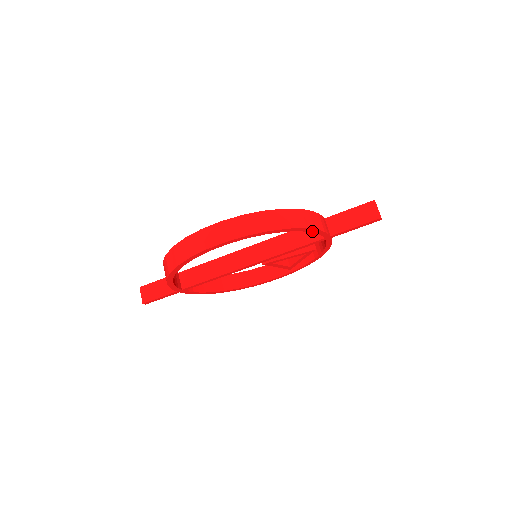
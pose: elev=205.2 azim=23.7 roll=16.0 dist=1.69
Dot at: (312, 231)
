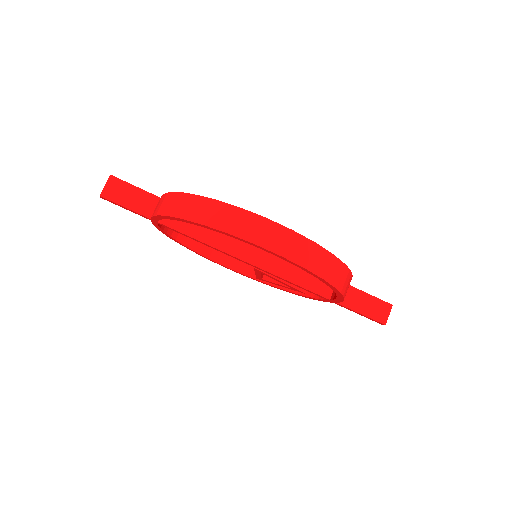
Dot at: (339, 297)
